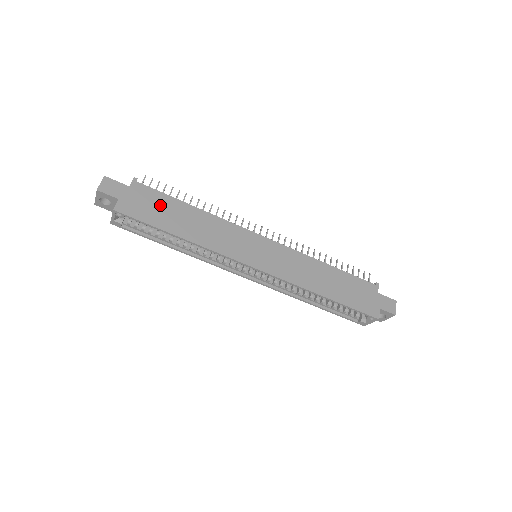
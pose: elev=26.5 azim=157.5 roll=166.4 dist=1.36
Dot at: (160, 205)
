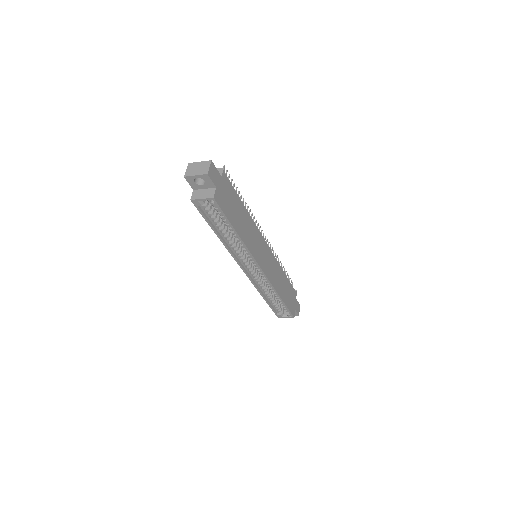
Dot at: (233, 201)
